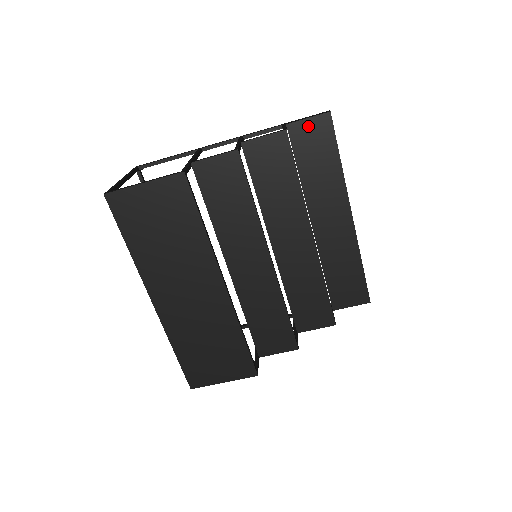
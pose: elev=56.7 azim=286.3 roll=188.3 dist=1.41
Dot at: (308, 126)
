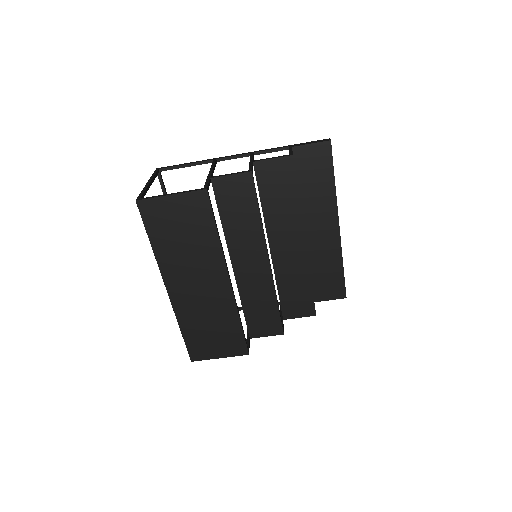
Dot at: (310, 150)
